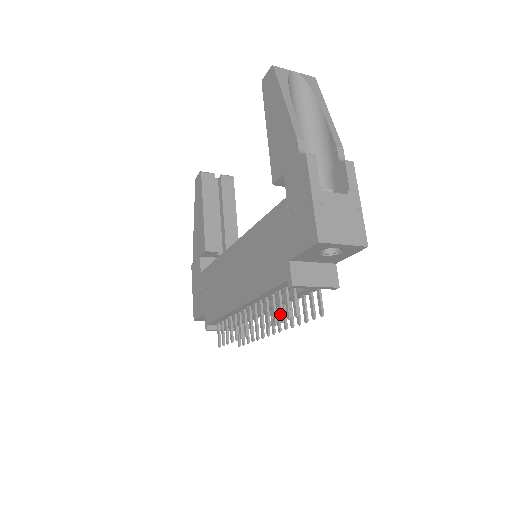
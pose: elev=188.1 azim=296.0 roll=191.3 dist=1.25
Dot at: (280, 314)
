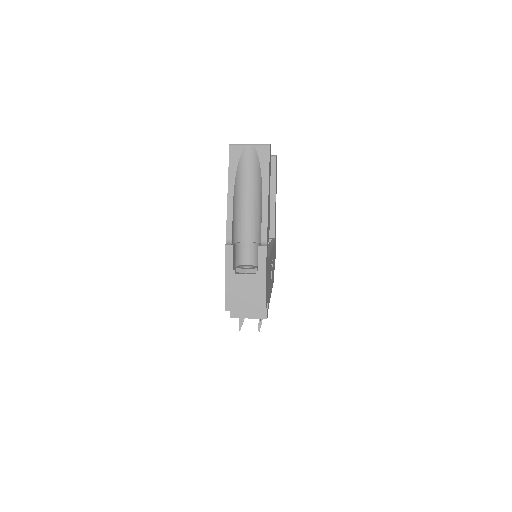
Dot at: occluded
